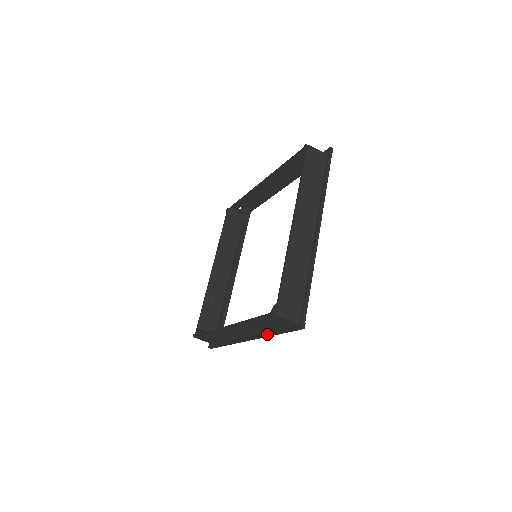
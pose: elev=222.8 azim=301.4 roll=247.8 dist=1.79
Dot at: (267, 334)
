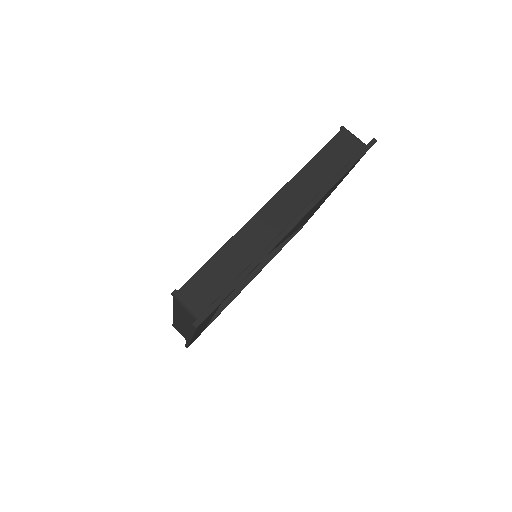
Dot at: (329, 183)
